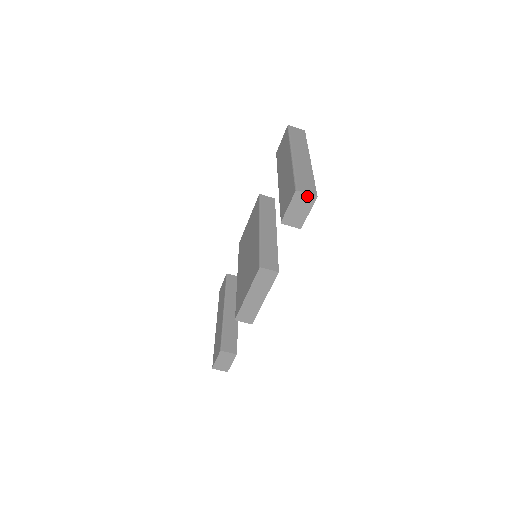
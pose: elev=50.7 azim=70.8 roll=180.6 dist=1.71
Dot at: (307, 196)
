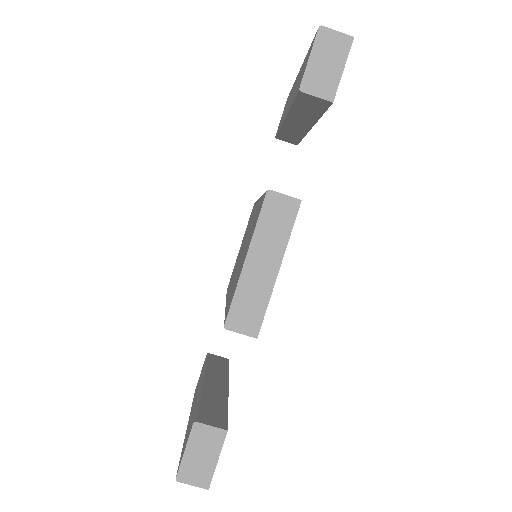
Dot at: (338, 36)
